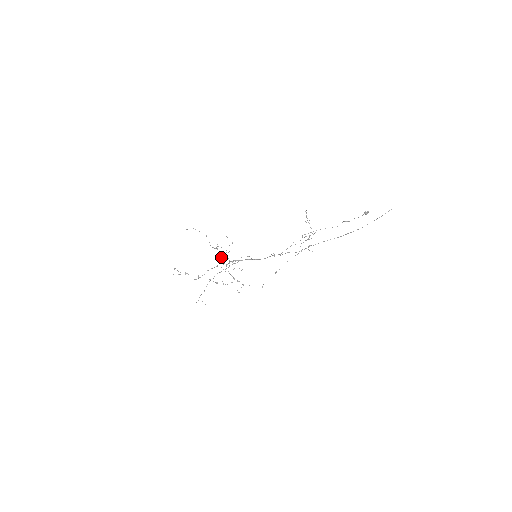
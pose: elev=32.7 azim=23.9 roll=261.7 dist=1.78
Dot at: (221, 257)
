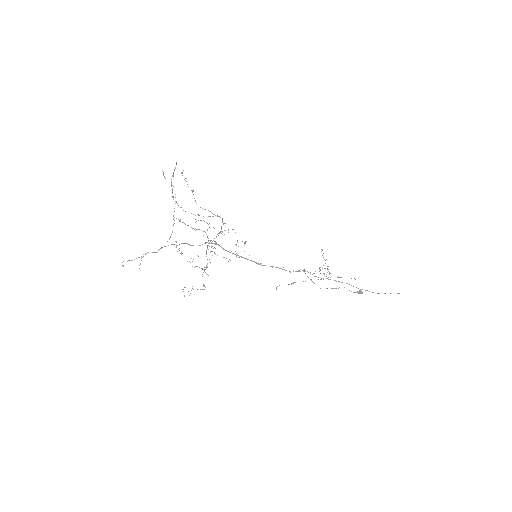
Dot at: (169, 238)
